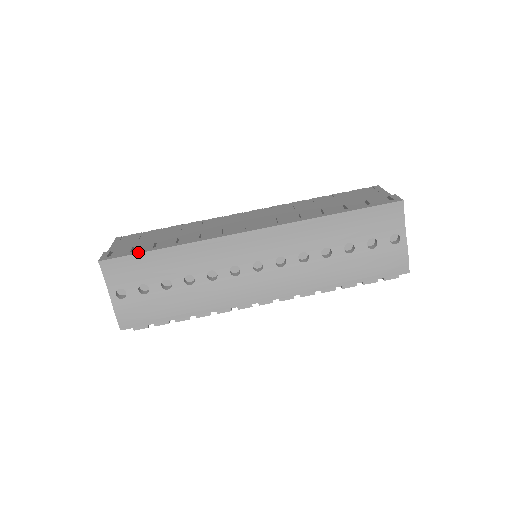
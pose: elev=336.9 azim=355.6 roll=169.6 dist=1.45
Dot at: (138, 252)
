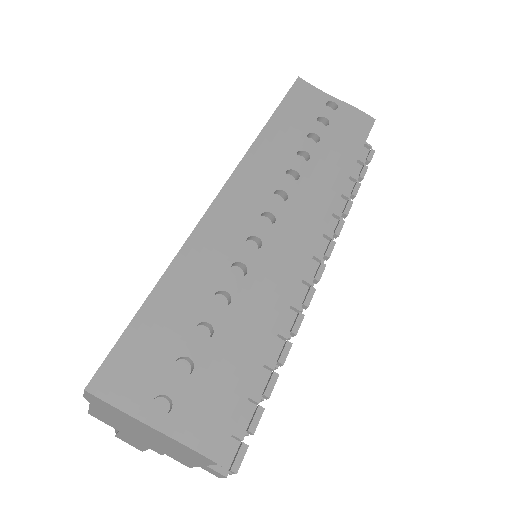
Dot at: (127, 326)
